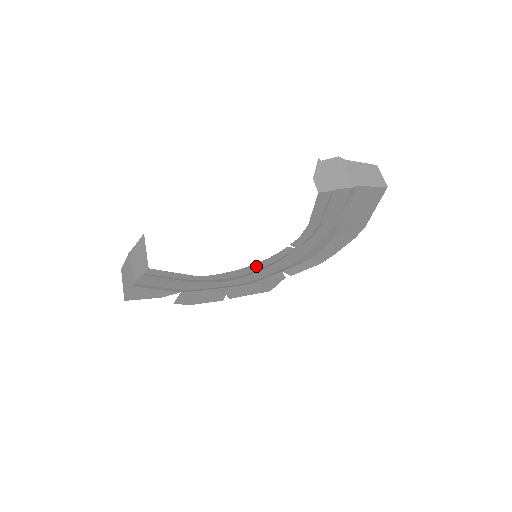
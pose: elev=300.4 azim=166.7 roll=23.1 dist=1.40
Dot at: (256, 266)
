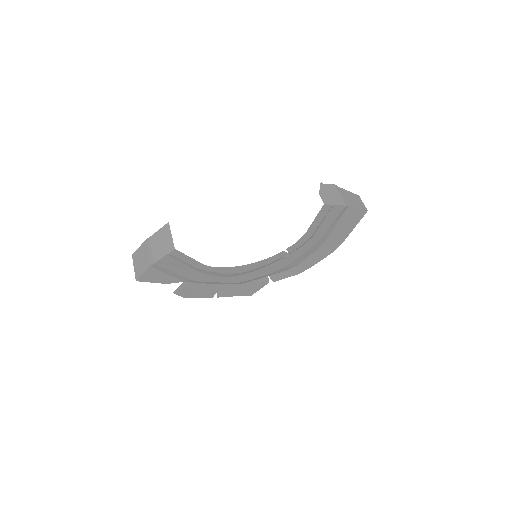
Dot at: (253, 265)
